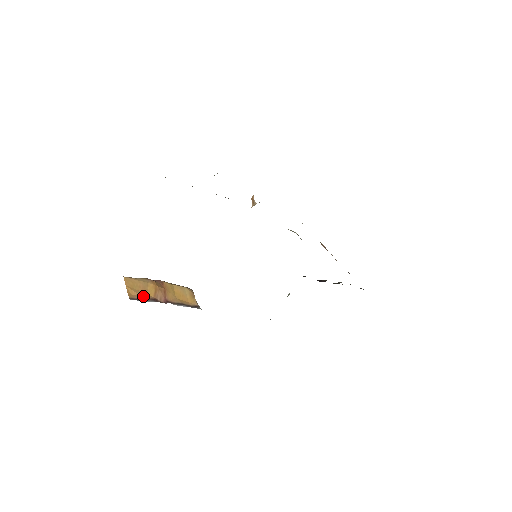
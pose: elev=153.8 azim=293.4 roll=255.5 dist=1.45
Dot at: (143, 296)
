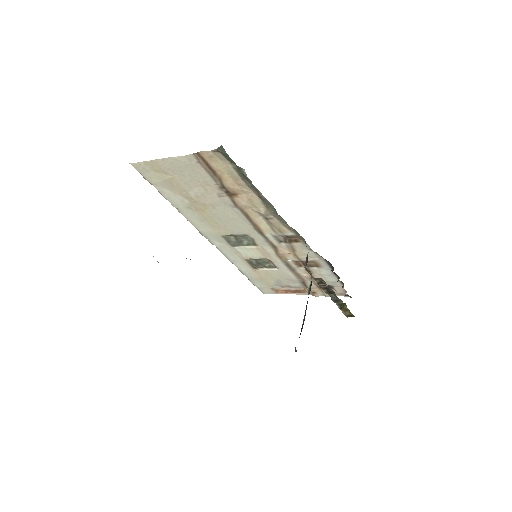
Dot at: occluded
